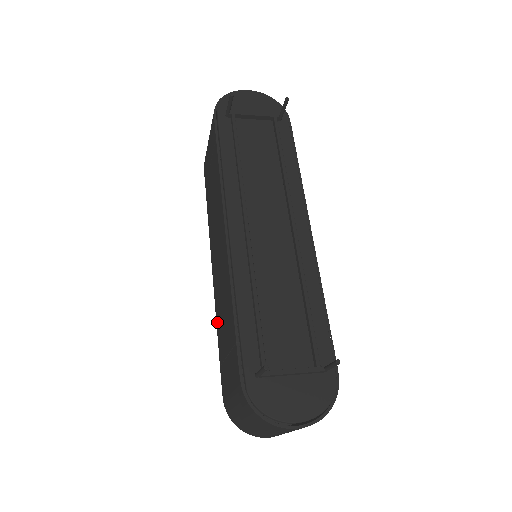
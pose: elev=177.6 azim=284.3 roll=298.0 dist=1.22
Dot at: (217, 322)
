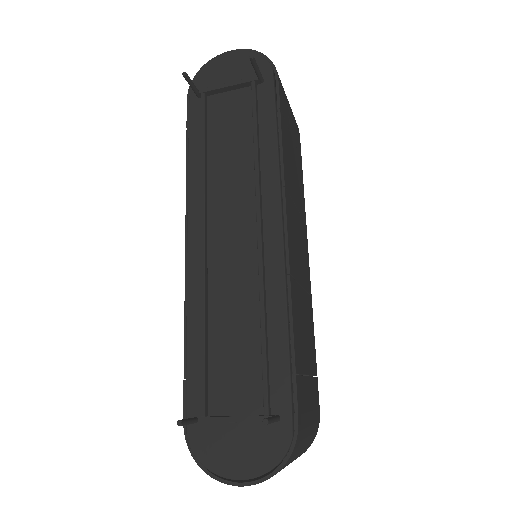
Dot at: occluded
